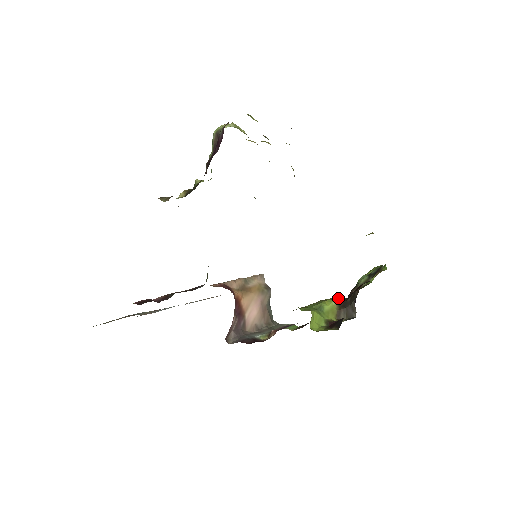
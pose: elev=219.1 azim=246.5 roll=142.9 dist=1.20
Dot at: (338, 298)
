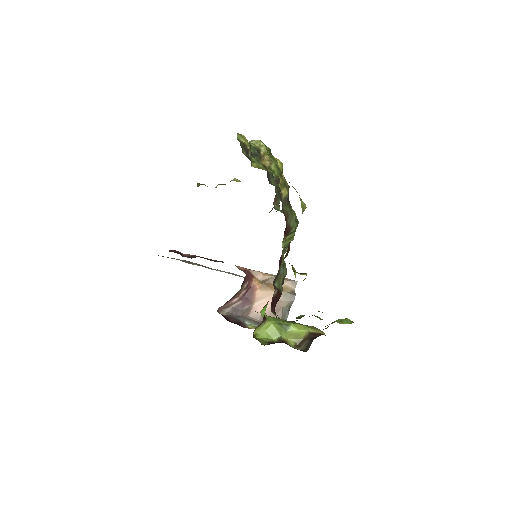
Dot at: (319, 331)
